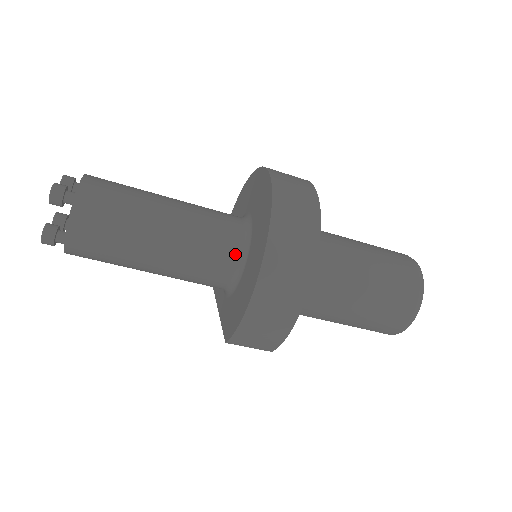
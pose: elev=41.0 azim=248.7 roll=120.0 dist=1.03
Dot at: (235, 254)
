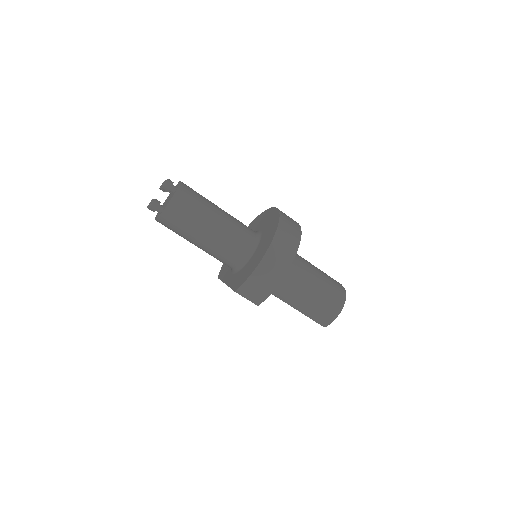
Dot at: (250, 245)
